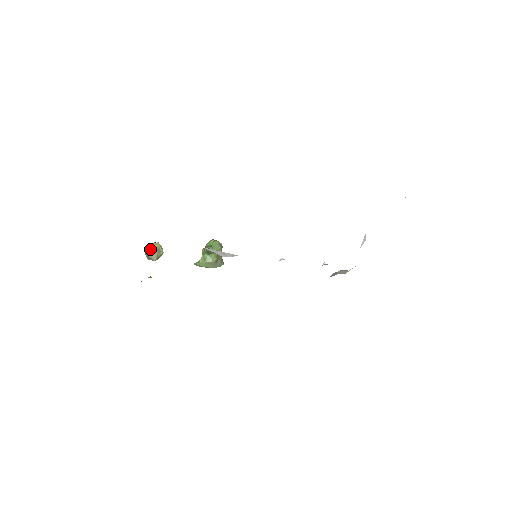
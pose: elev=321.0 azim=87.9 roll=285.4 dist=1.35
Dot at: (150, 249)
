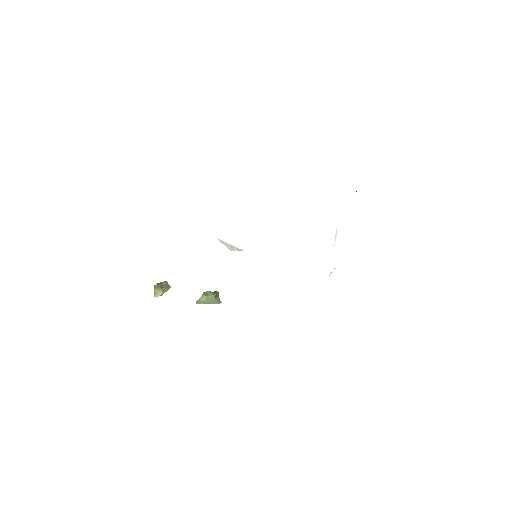
Dot at: occluded
